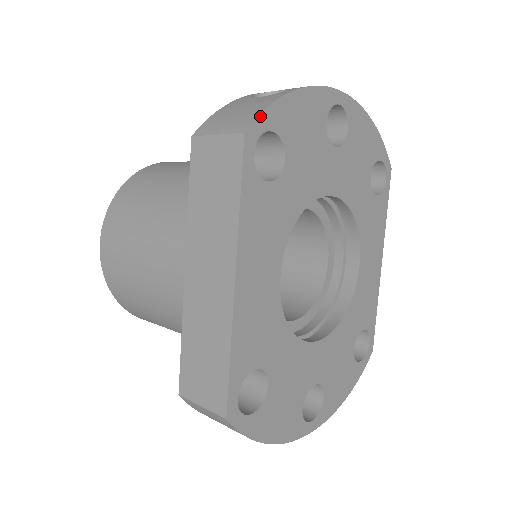
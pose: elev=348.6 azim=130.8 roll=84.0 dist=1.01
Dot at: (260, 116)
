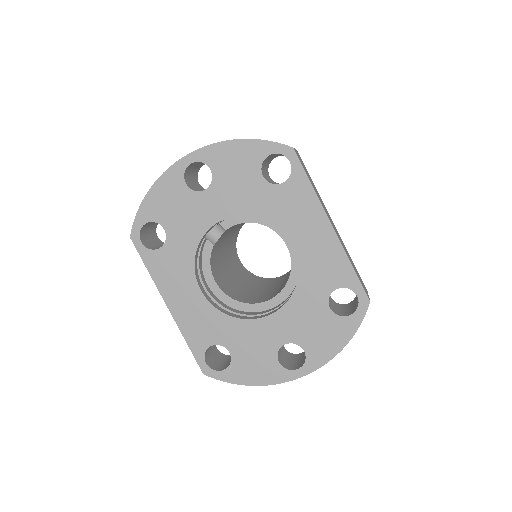
Dot at: (134, 222)
